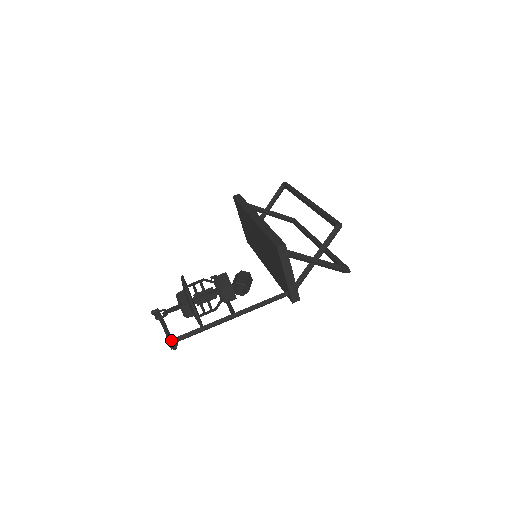
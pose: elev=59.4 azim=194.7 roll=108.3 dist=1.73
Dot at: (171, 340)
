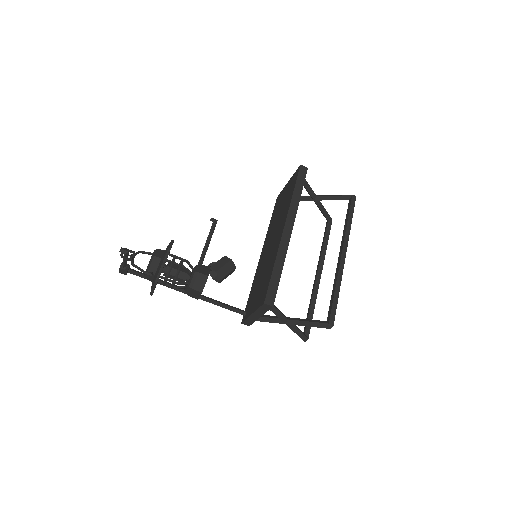
Dot at: (123, 270)
